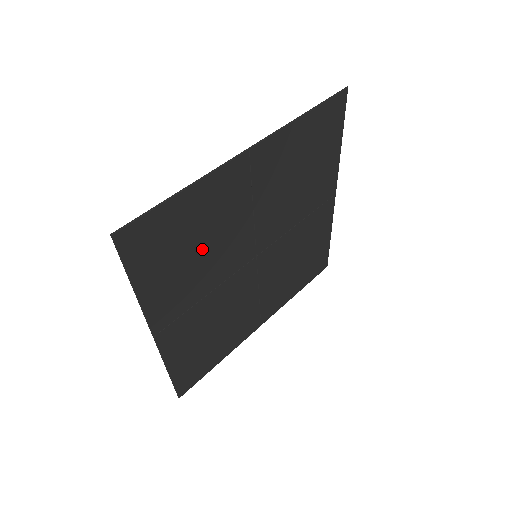
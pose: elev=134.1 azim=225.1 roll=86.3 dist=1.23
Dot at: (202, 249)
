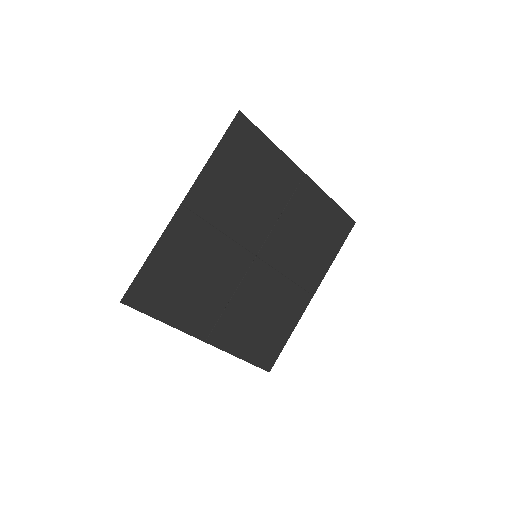
Dot at: (198, 276)
